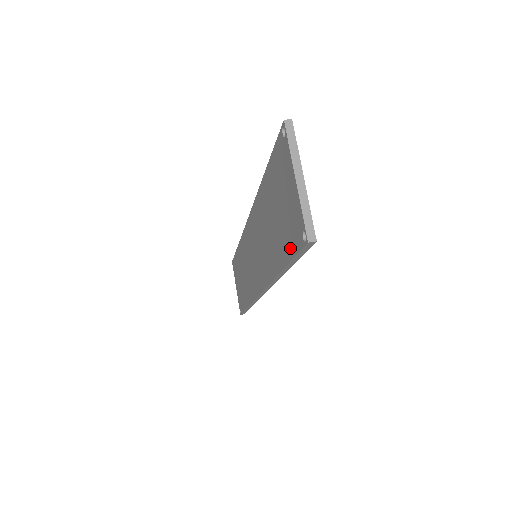
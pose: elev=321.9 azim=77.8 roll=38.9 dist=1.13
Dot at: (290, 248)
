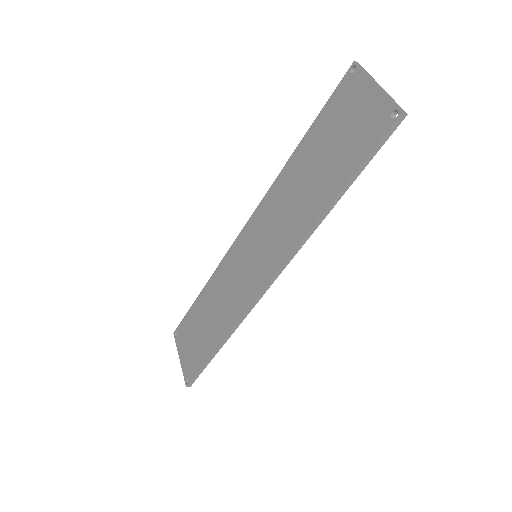
Dot at: (361, 153)
